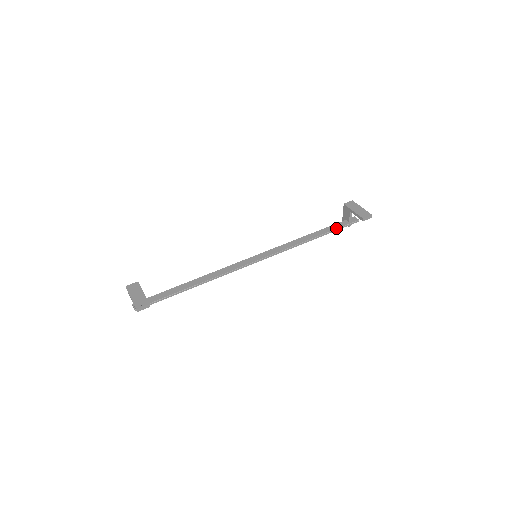
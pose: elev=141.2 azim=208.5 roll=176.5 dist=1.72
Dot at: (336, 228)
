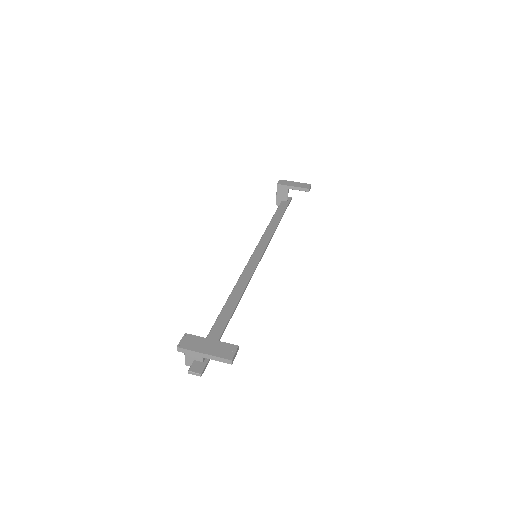
Dot at: (284, 209)
